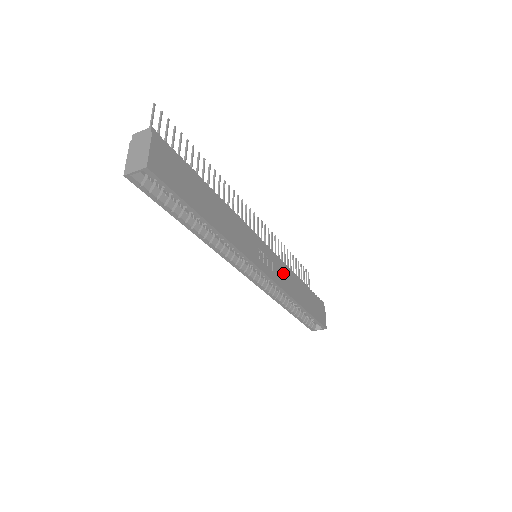
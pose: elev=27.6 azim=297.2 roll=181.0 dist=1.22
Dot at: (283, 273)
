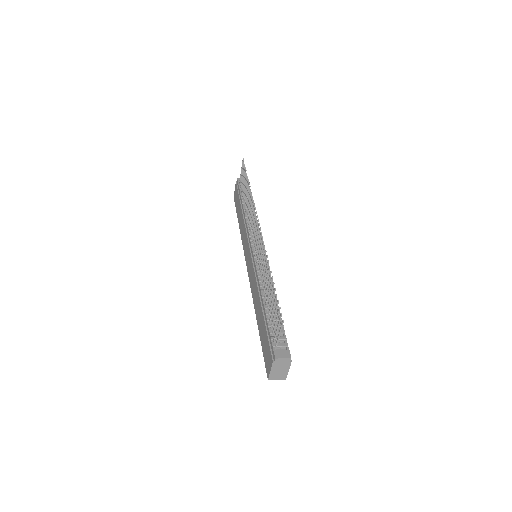
Dot at: occluded
